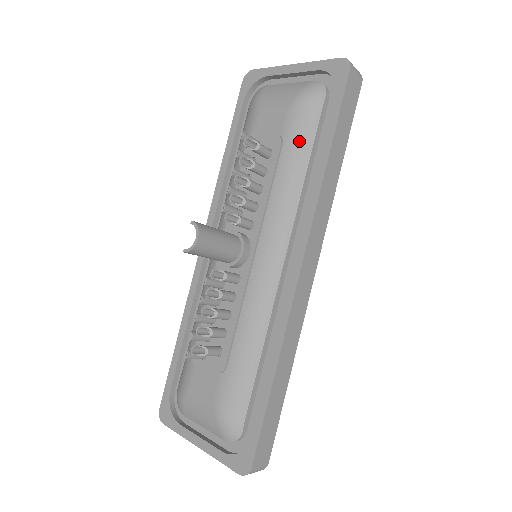
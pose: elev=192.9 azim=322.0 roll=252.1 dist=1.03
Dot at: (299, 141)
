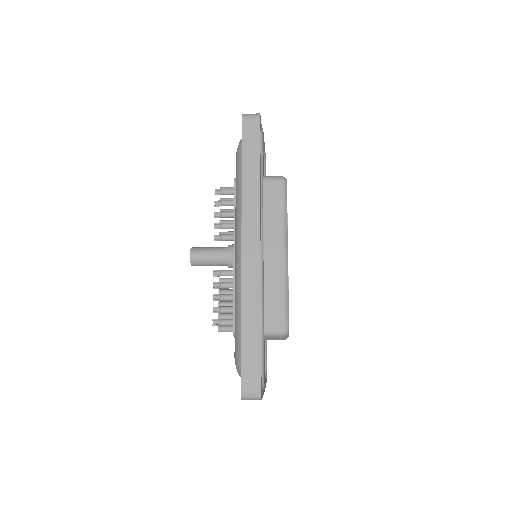
Dot at: (238, 175)
